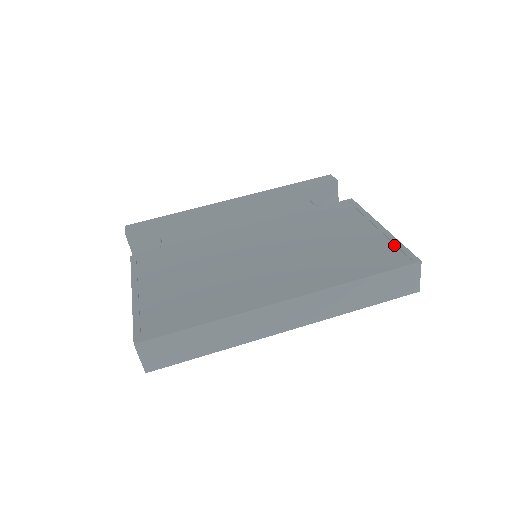
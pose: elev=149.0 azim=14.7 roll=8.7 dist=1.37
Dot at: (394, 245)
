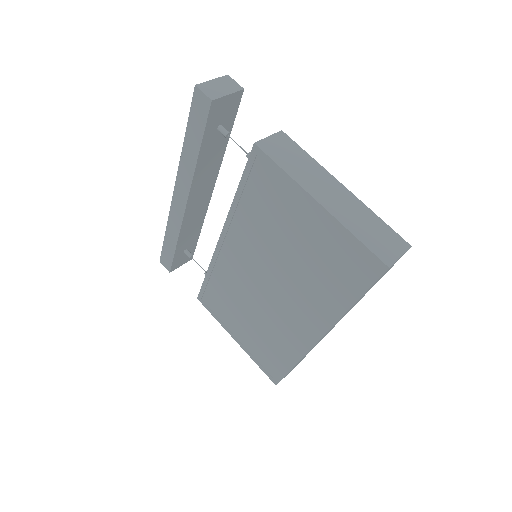
Dot at: (349, 241)
